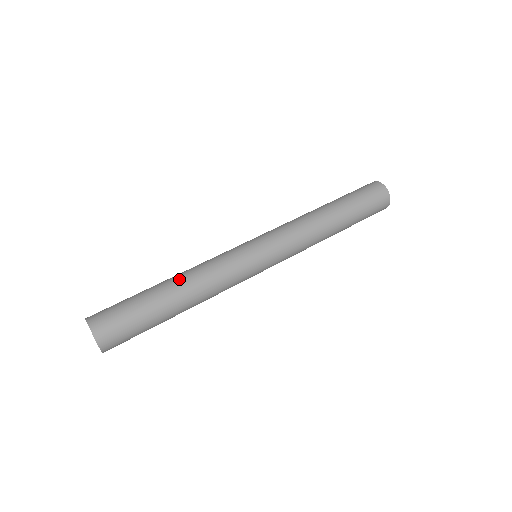
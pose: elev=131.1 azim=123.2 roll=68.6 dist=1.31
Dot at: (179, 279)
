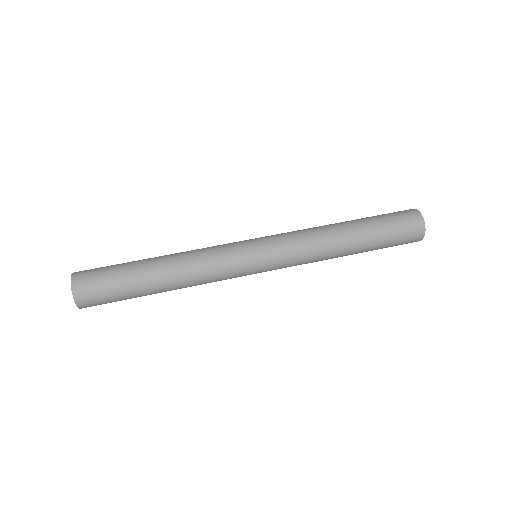
Dot at: (168, 258)
